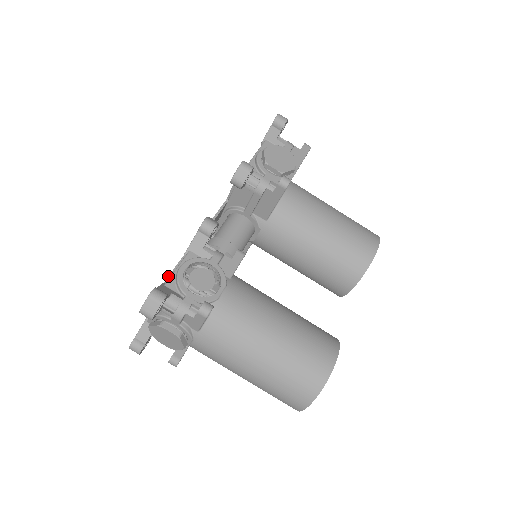
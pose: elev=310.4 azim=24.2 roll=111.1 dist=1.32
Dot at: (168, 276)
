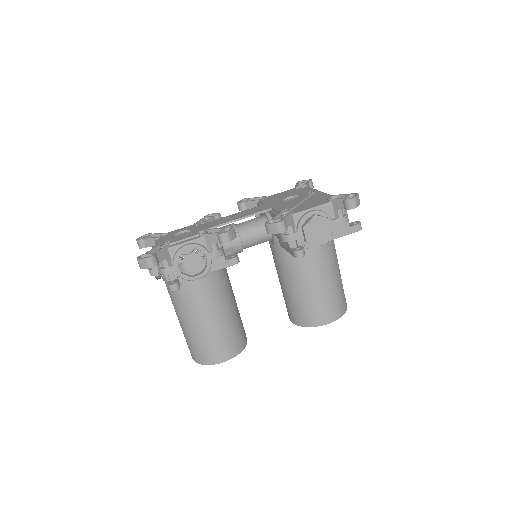
Dot at: (178, 241)
